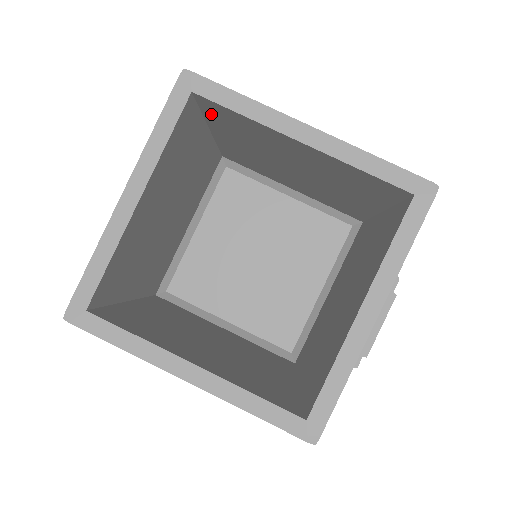
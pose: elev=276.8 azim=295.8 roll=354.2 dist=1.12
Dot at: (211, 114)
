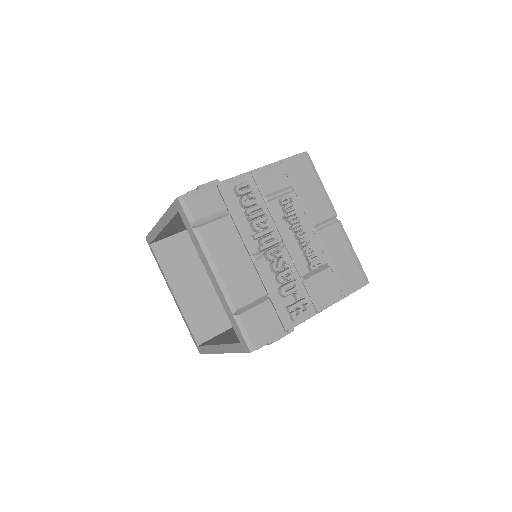
Dot at: occluded
